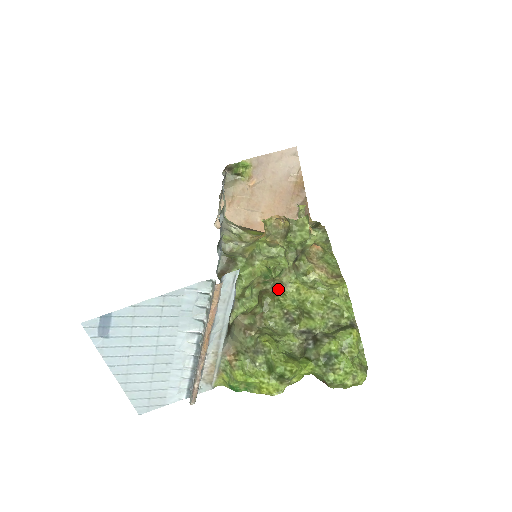
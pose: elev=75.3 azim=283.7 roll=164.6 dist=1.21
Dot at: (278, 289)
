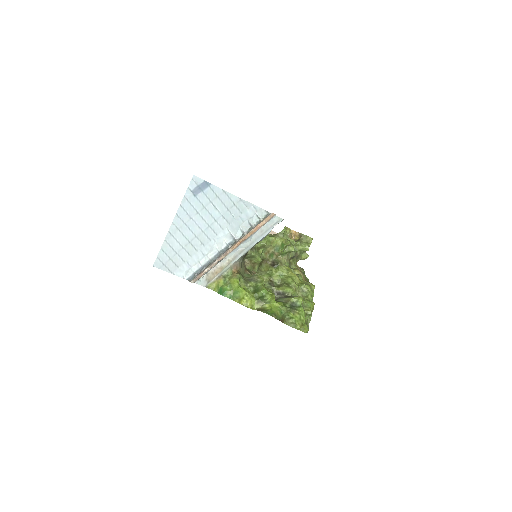
Dot at: (276, 264)
